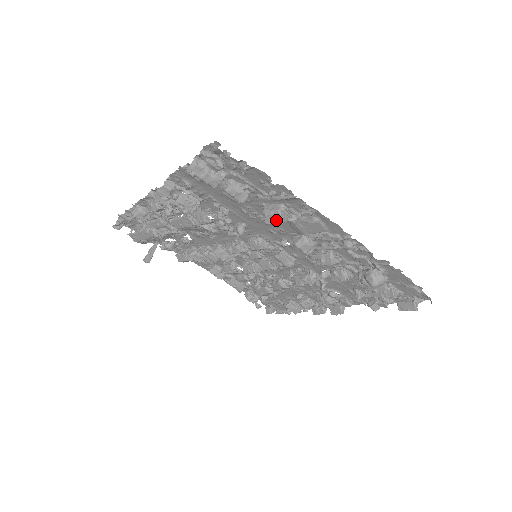
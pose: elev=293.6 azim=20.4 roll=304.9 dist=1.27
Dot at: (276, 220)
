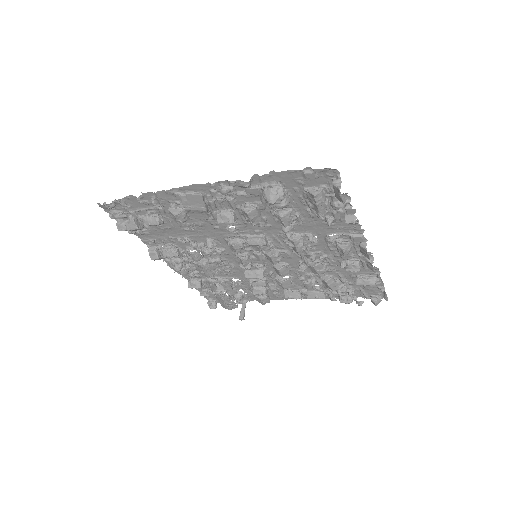
Dot at: (173, 217)
